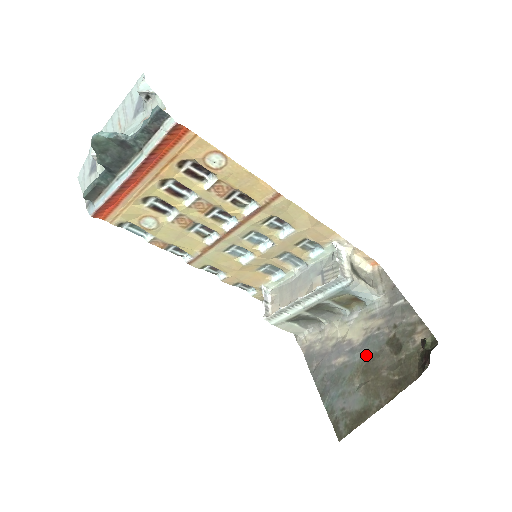
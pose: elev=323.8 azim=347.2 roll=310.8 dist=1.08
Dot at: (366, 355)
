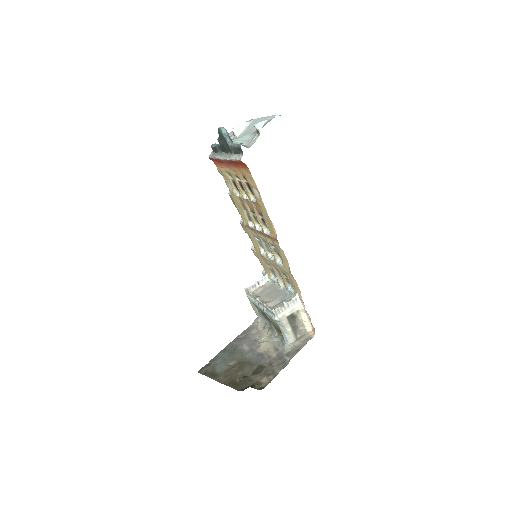
Dot at: (250, 359)
